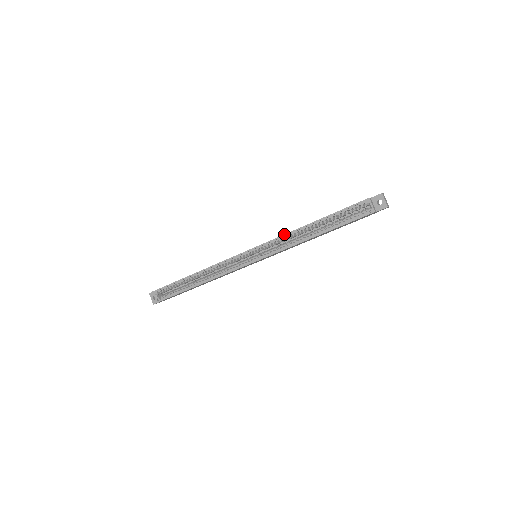
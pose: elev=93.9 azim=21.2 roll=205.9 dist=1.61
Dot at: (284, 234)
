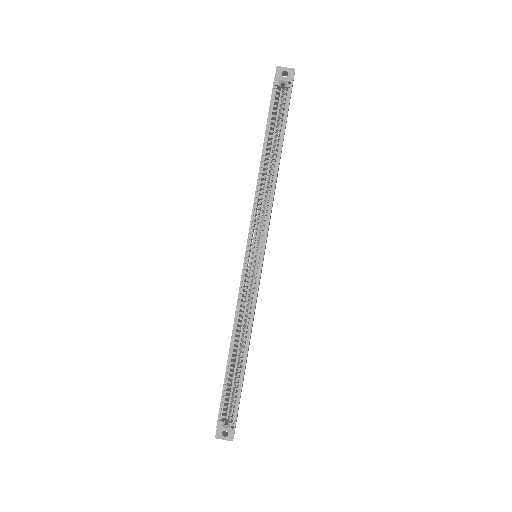
Dot at: (254, 197)
